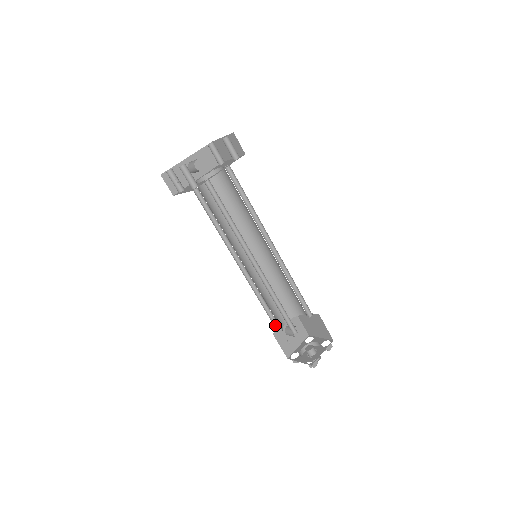
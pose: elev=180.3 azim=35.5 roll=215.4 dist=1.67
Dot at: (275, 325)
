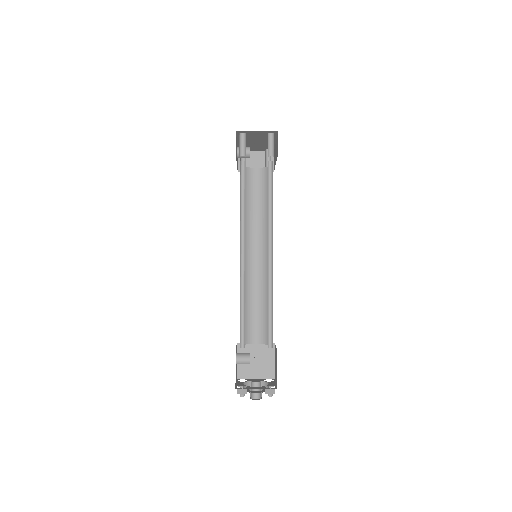
Dot at: occluded
